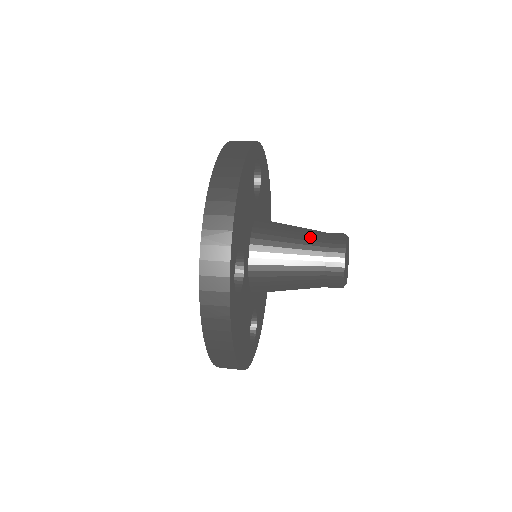
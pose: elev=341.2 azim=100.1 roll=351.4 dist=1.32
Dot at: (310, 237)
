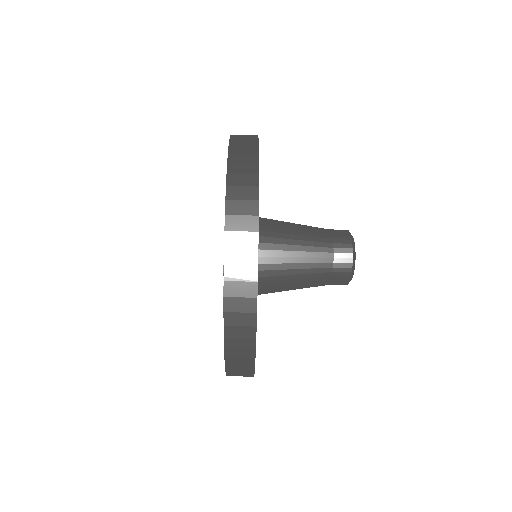
Dot at: occluded
